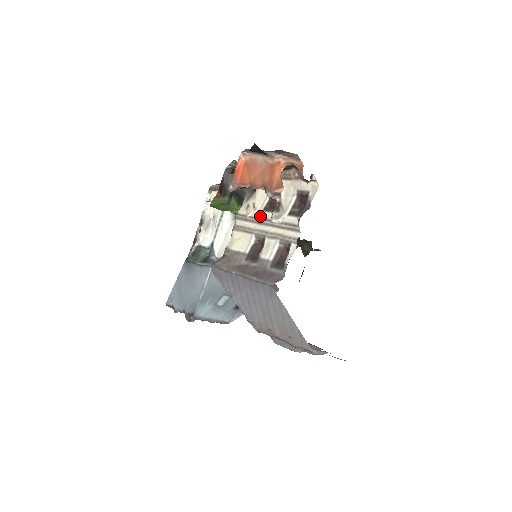
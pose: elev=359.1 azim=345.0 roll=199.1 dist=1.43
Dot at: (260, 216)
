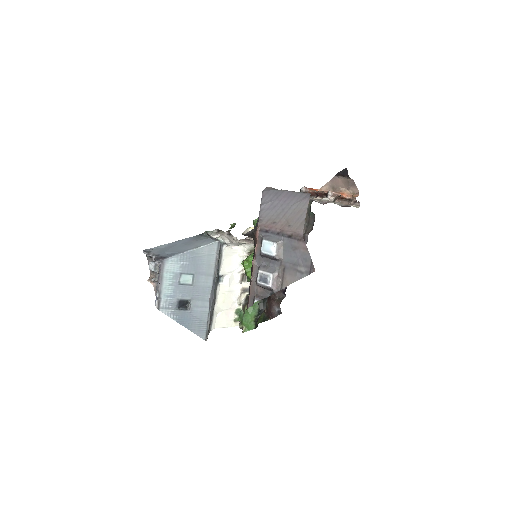
Dot at: occluded
